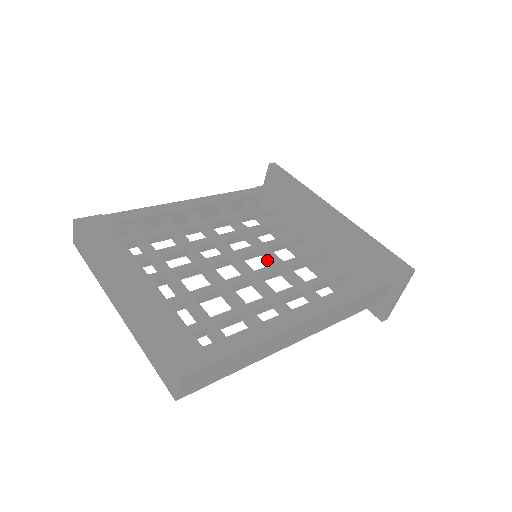
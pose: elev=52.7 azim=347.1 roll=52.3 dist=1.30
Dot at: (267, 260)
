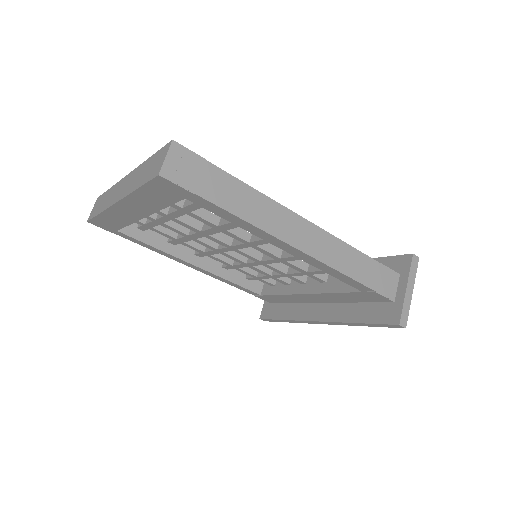
Dot at: (267, 259)
